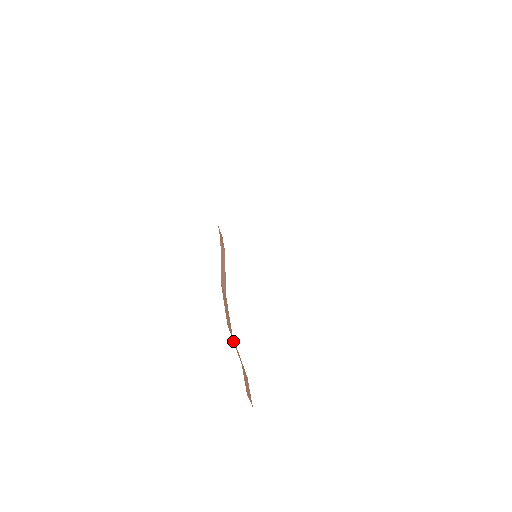
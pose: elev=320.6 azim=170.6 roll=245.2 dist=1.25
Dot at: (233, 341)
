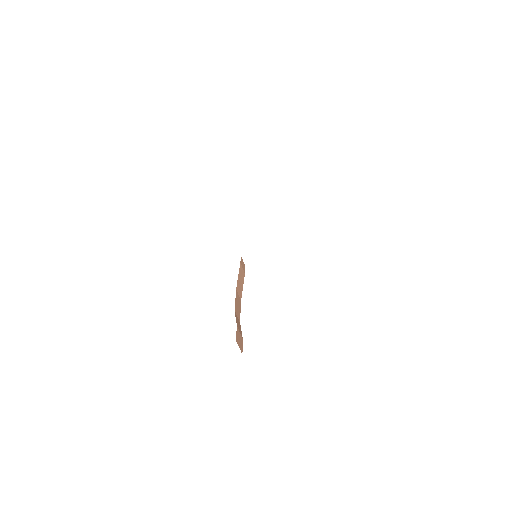
Dot at: occluded
